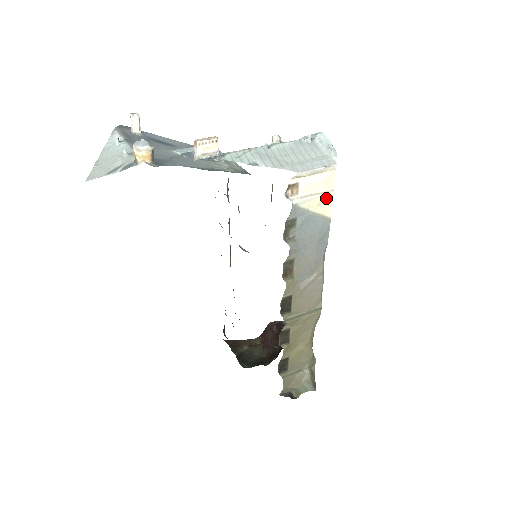
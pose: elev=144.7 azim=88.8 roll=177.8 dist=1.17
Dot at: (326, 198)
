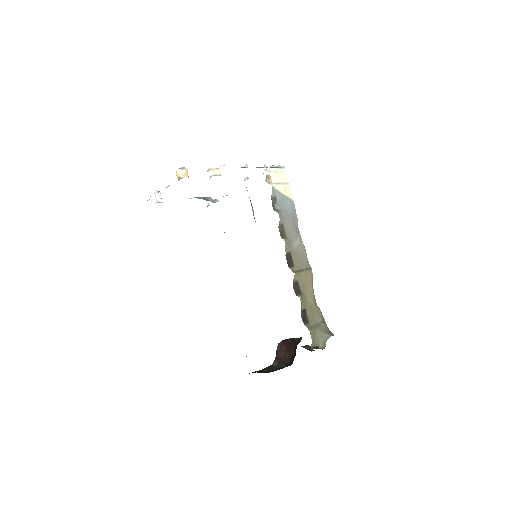
Dot at: (287, 188)
